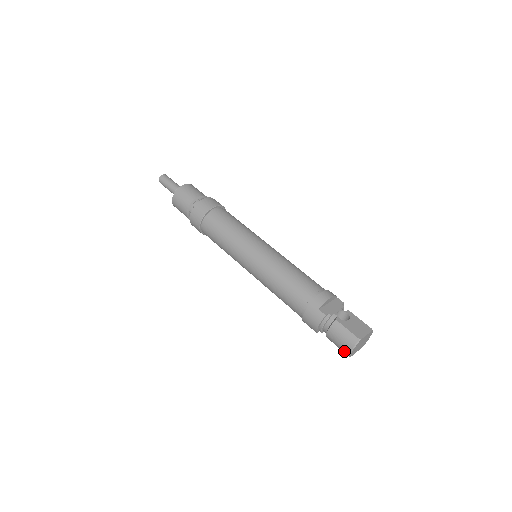
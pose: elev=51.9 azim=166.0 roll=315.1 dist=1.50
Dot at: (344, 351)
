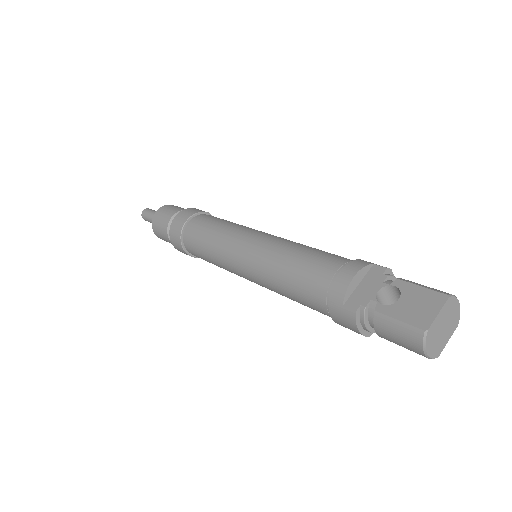
Dot at: (419, 354)
